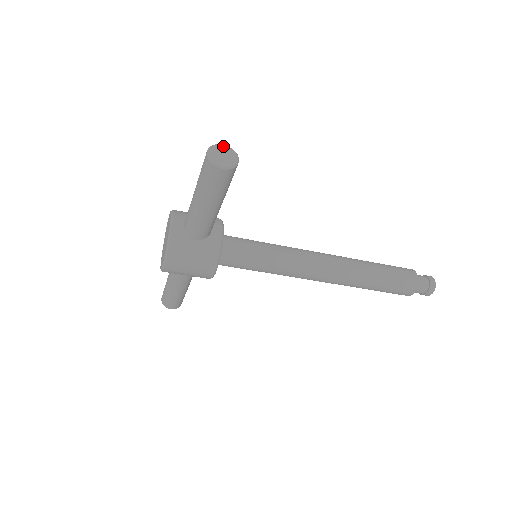
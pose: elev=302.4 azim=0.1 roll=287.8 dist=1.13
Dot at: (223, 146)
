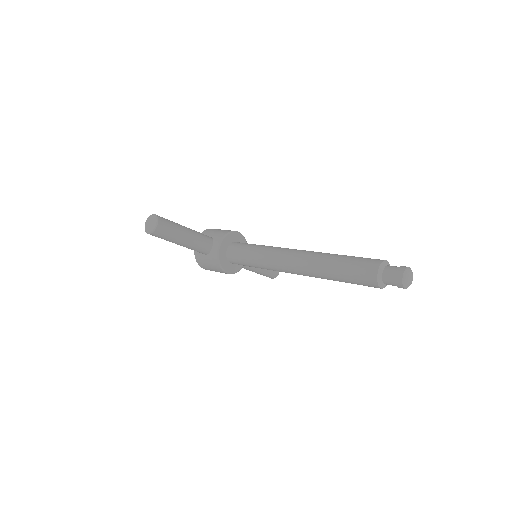
Dot at: (152, 216)
